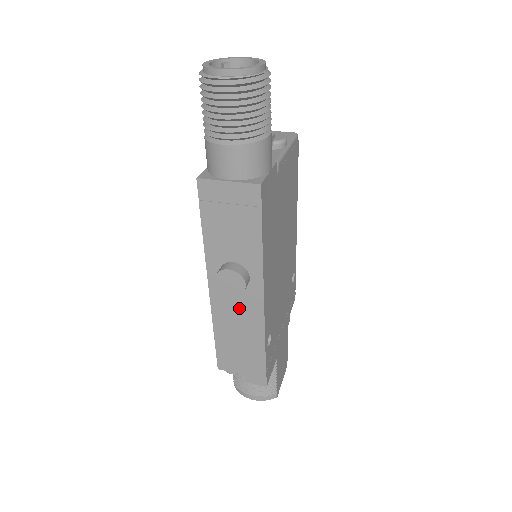
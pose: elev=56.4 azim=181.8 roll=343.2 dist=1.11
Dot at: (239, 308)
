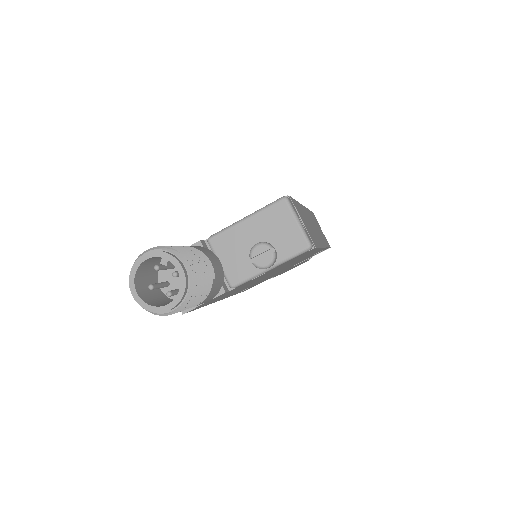
Dot at: occluded
